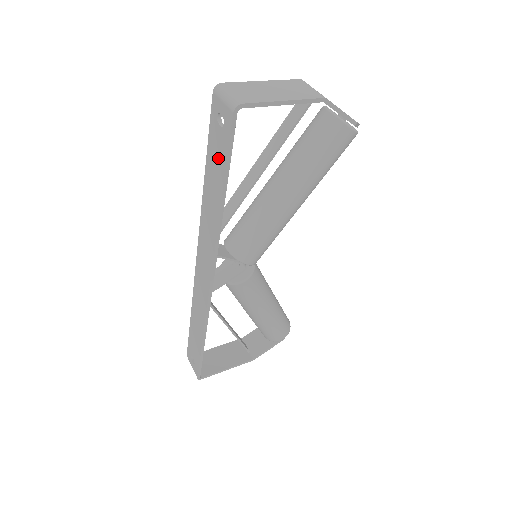
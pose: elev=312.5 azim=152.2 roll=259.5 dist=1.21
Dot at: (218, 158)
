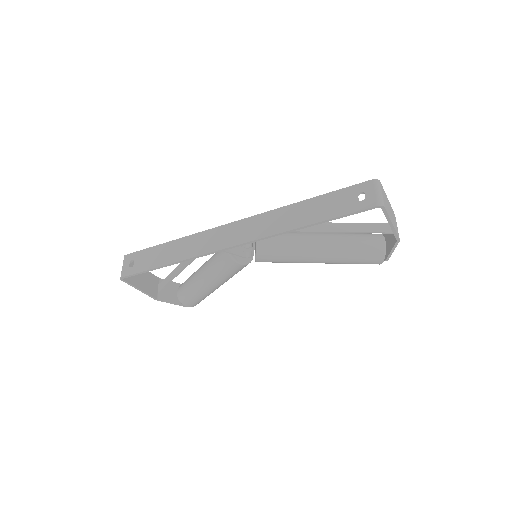
Dot at: (334, 207)
